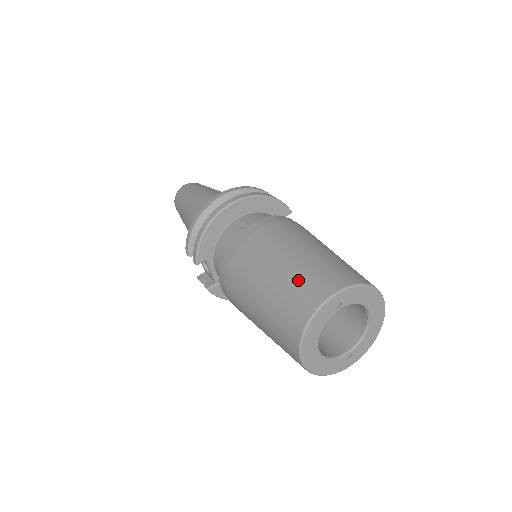
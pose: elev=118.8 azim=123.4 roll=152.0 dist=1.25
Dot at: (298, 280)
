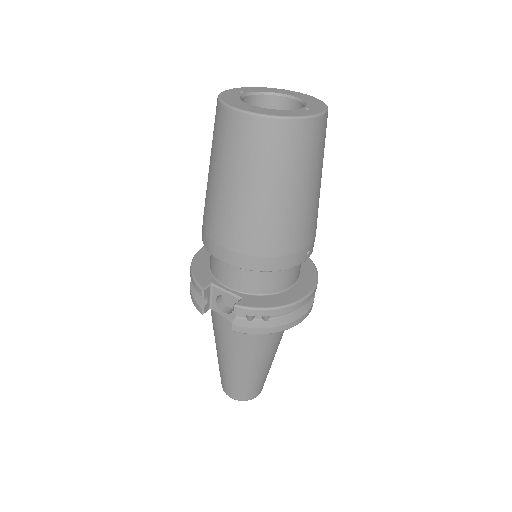
Dot at: occluded
